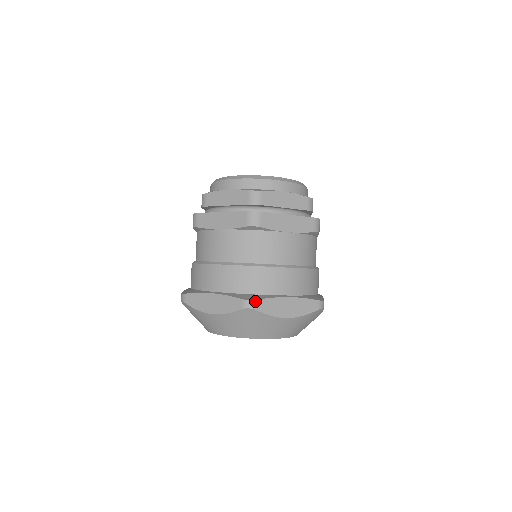
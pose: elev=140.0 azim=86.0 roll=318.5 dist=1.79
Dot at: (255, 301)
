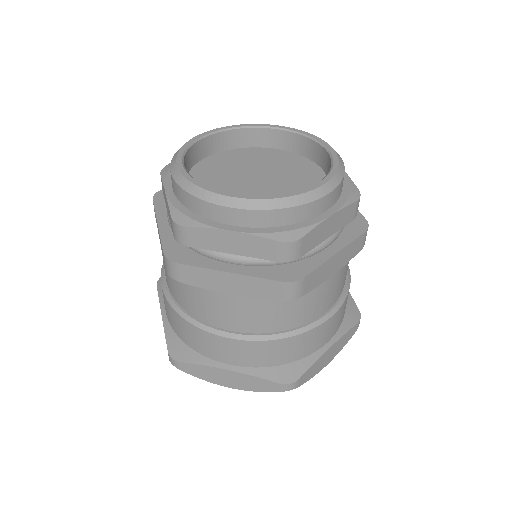
Dot at: (178, 362)
